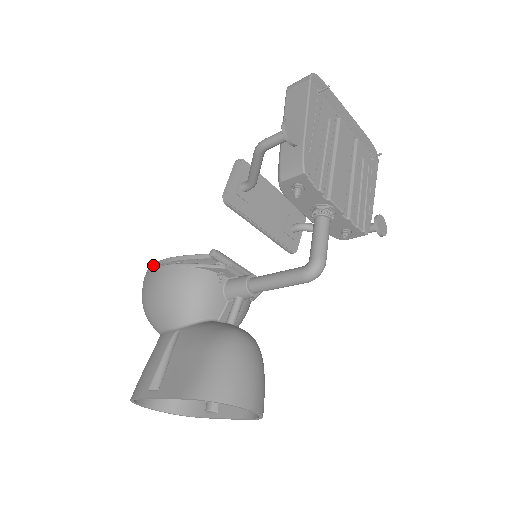
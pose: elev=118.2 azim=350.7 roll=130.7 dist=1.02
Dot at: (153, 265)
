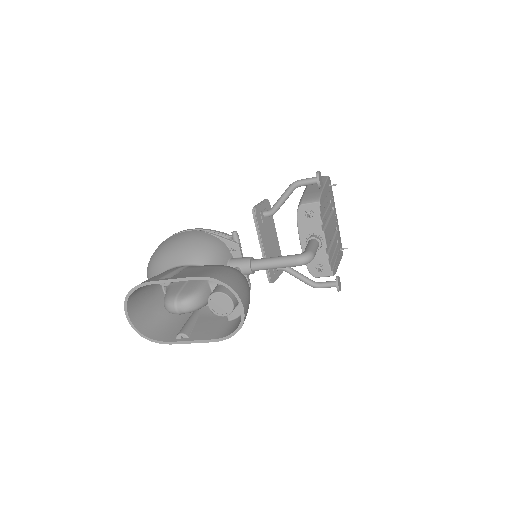
Dot at: (179, 232)
